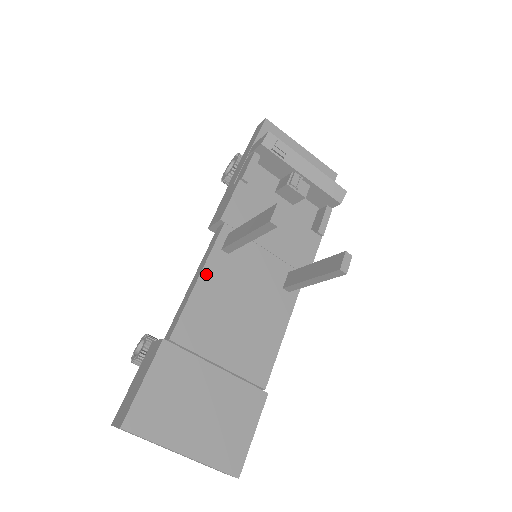
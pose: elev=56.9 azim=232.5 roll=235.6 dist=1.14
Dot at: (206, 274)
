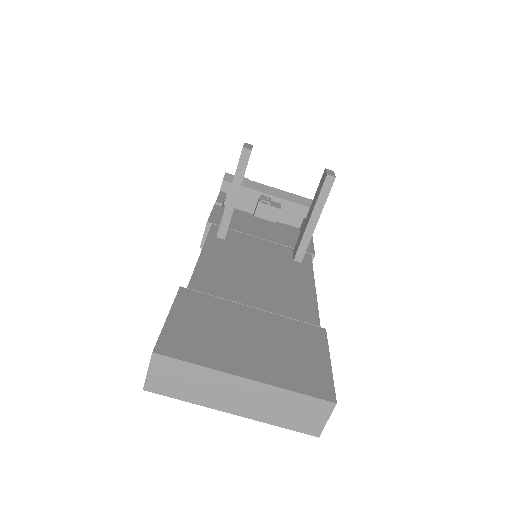
Dot at: (208, 250)
